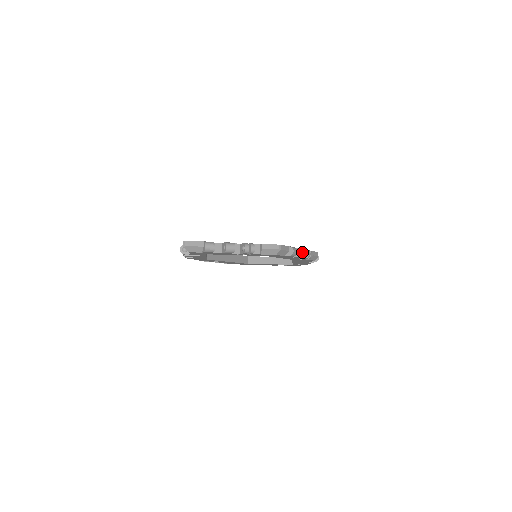
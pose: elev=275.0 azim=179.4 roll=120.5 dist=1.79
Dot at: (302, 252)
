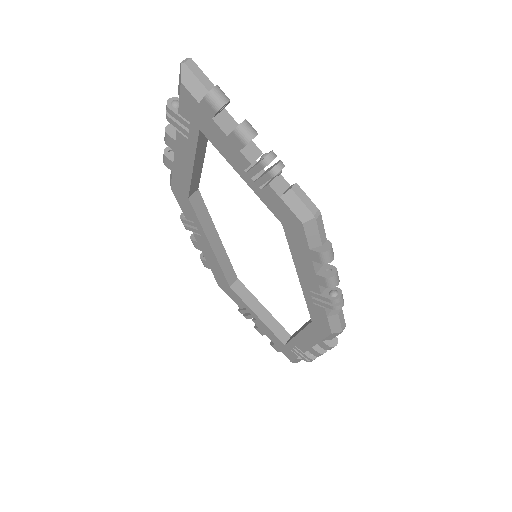
Dot at: (336, 274)
